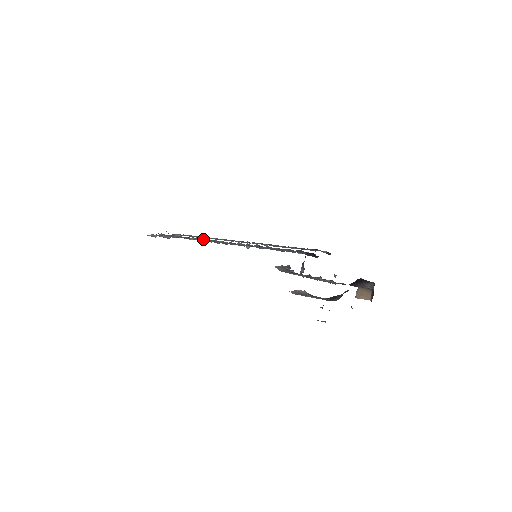
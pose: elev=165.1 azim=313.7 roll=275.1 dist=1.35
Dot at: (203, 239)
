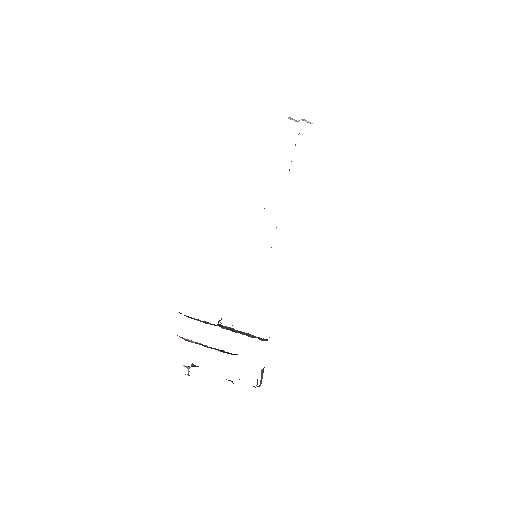
Dot at: occluded
